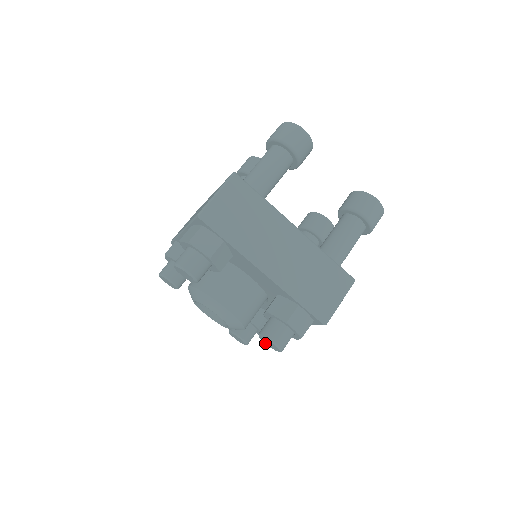
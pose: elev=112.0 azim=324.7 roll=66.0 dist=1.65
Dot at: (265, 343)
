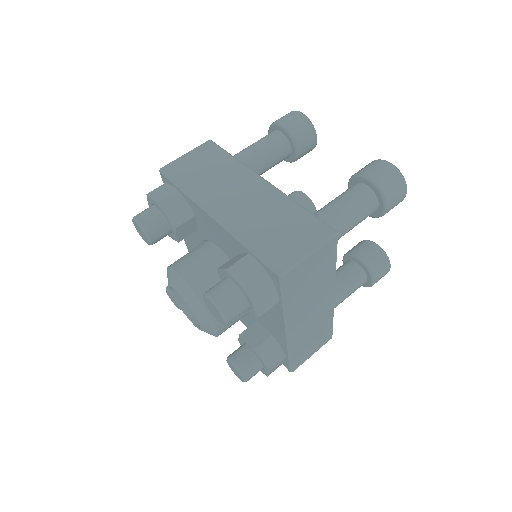
Dot at: (228, 363)
